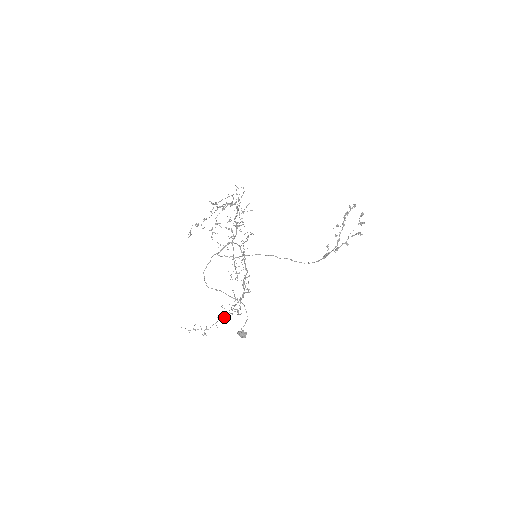
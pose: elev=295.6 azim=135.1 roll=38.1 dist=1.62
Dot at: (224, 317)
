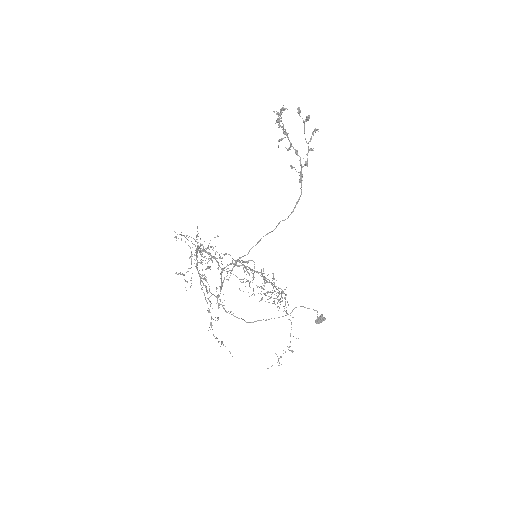
Dot at: occluded
